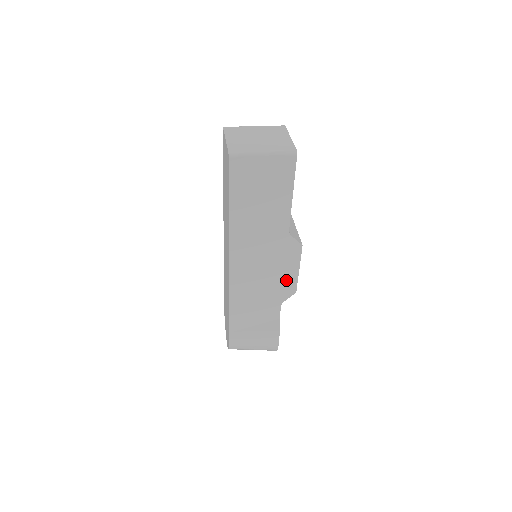
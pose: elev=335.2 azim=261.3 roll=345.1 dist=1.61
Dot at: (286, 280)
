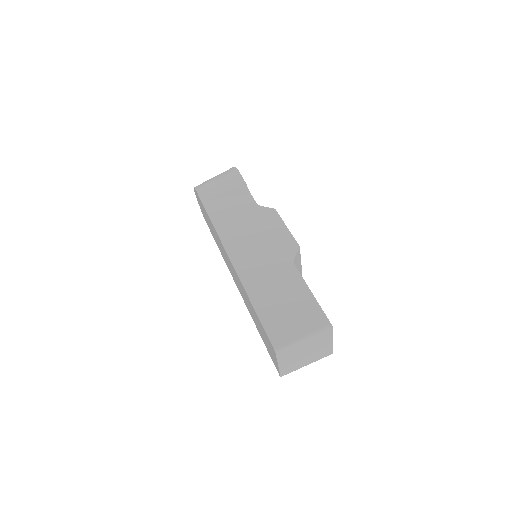
Dot at: occluded
